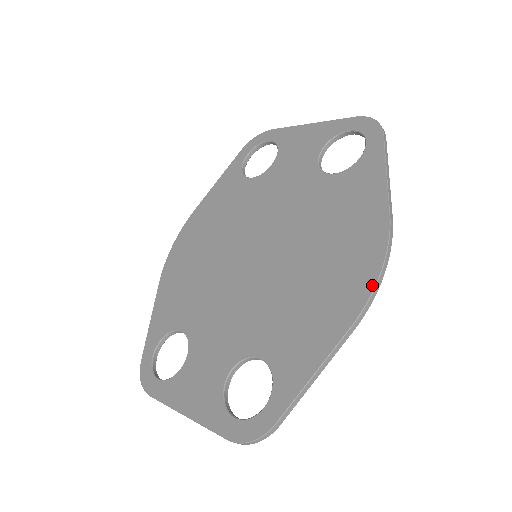
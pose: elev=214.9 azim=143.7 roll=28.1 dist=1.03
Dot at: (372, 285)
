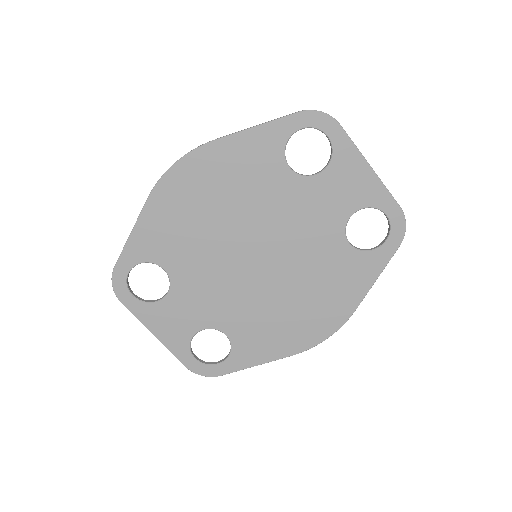
Dot at: (317, 343)
